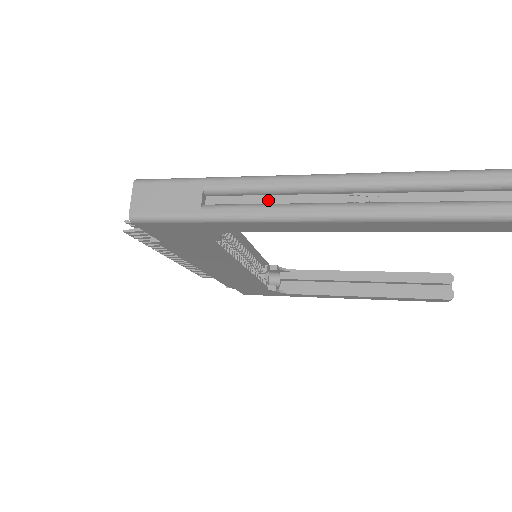
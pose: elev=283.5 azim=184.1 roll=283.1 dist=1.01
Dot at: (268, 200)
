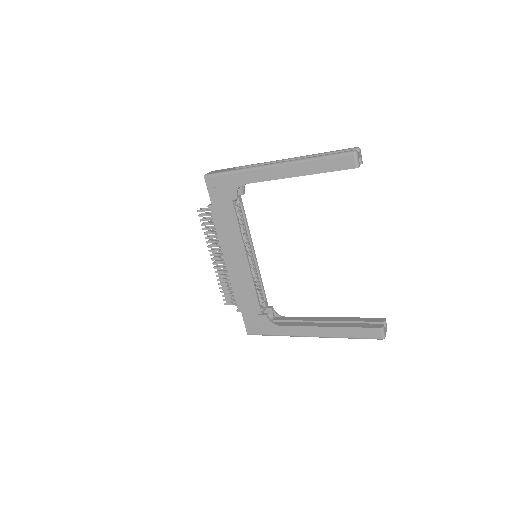
Dot at: occluded
